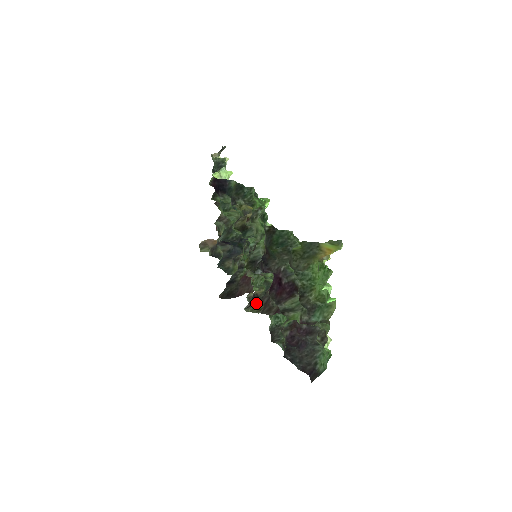
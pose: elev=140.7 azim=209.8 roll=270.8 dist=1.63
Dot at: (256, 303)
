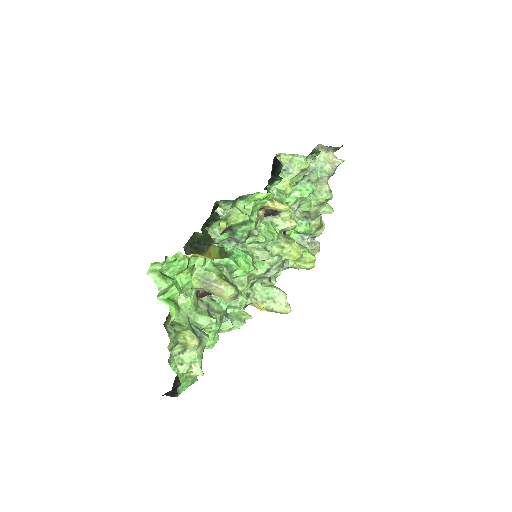
Dot at: occluded
